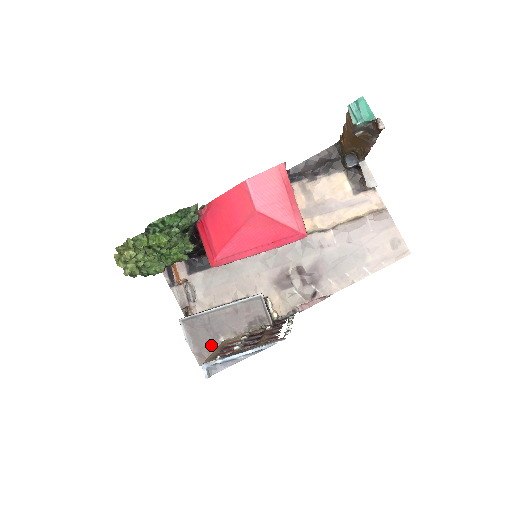
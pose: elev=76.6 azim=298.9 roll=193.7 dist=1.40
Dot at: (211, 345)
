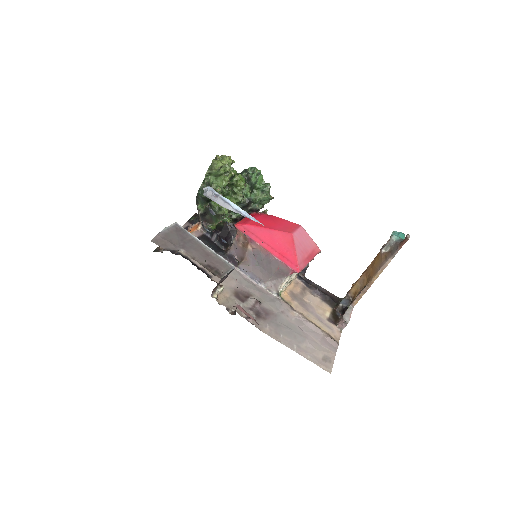
Dot at: (173, 244)
